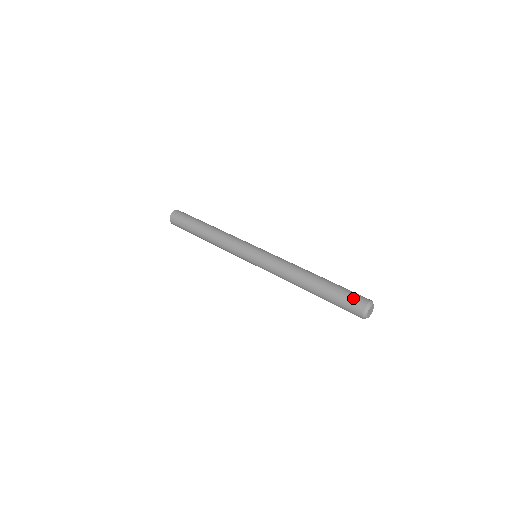
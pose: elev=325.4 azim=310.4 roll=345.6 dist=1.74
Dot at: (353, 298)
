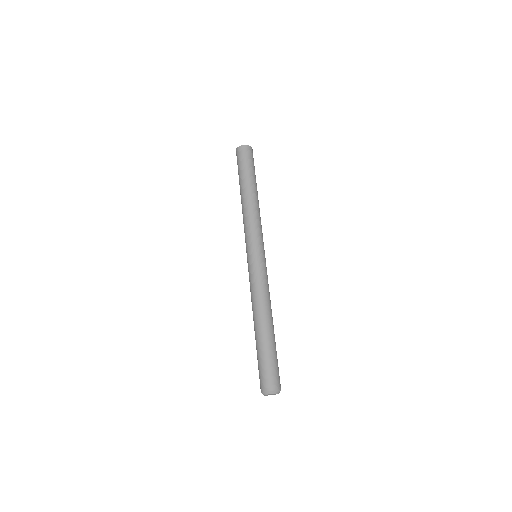
Dot at: (260, 376)
